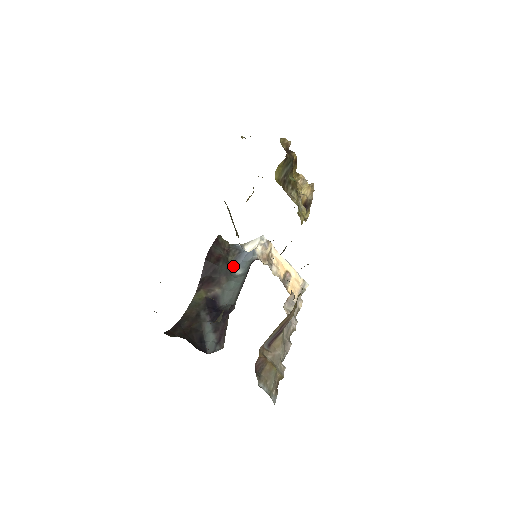
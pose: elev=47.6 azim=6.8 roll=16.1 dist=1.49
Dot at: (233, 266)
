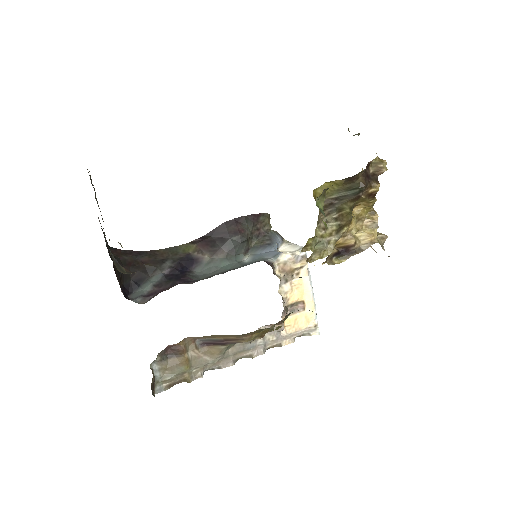
Dot at: (251, 251)
